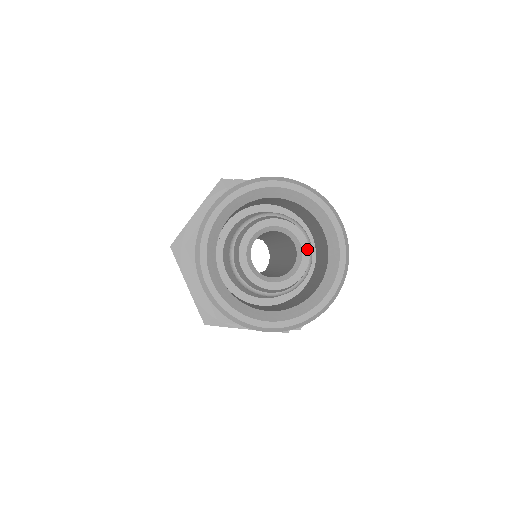
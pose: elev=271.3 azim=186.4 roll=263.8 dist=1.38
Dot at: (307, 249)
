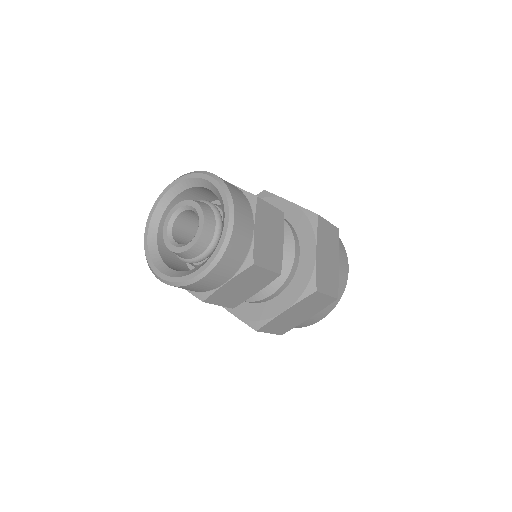
Dot at: (201, 229)
